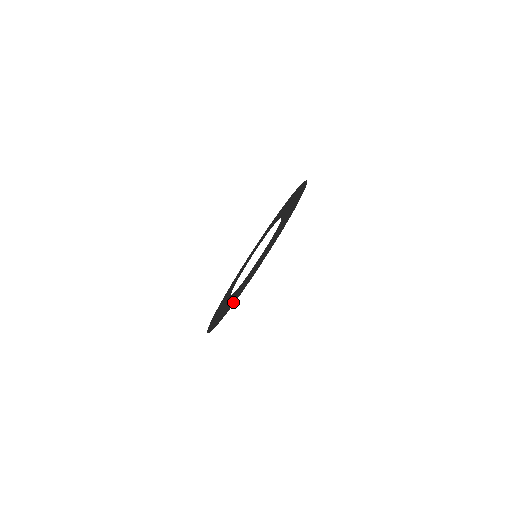
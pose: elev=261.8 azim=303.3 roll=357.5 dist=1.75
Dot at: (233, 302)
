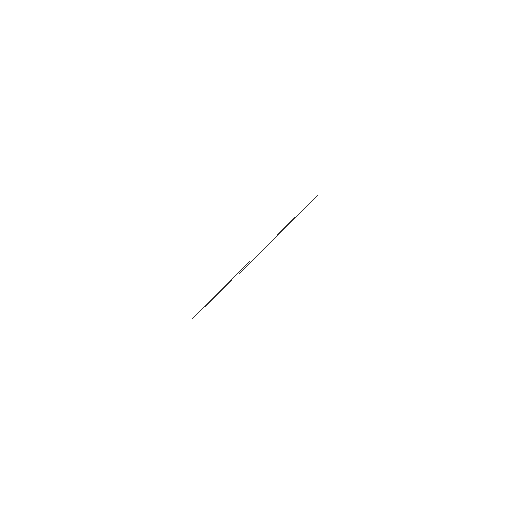
Dot at: occluded
